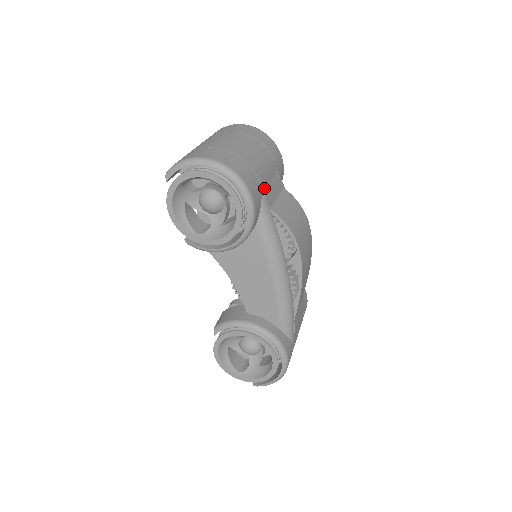
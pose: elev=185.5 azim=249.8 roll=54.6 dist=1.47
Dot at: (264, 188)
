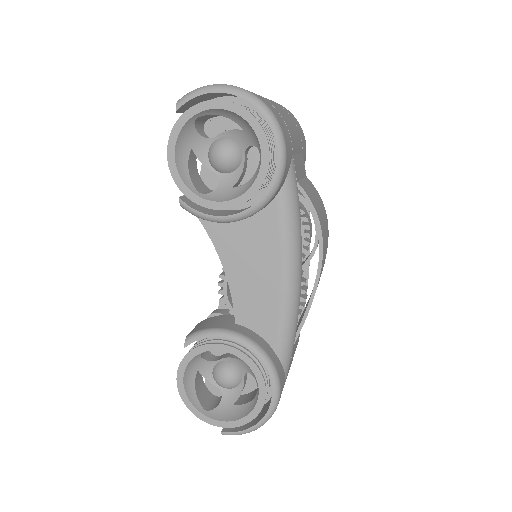
Dot at: (294, 154)
